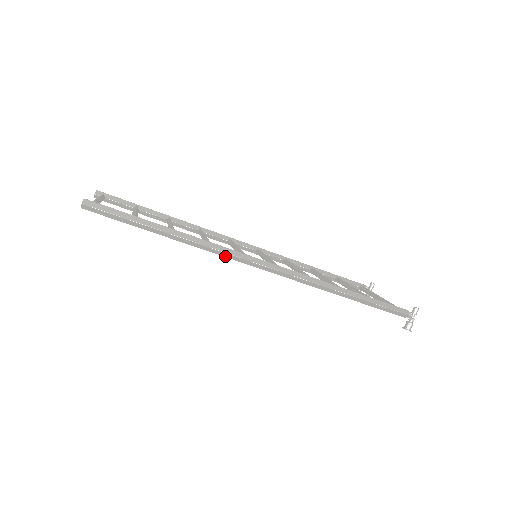
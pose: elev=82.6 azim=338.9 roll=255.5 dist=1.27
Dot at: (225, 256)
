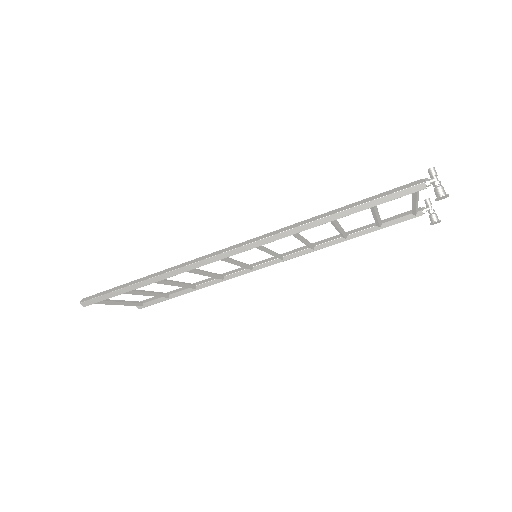
Dot at: (197, 267)
